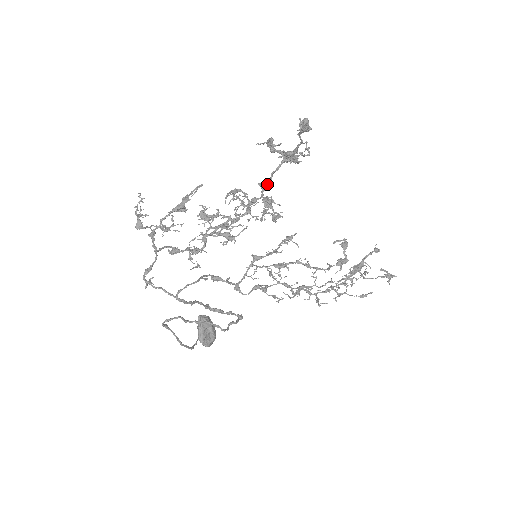
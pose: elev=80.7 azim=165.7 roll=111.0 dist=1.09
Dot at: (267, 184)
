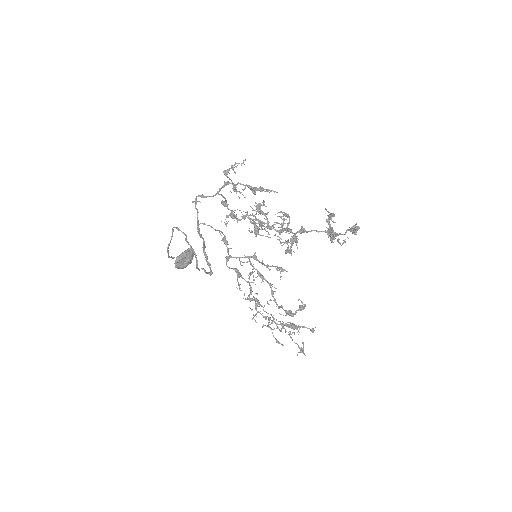
Dot at: occluded
